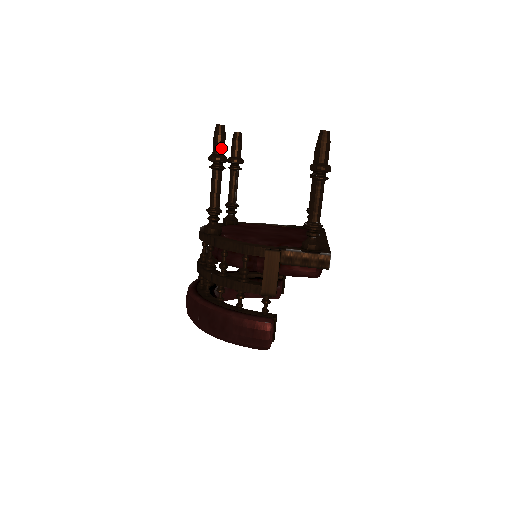
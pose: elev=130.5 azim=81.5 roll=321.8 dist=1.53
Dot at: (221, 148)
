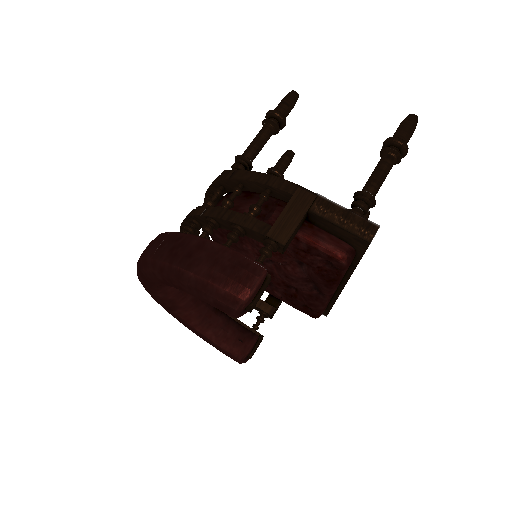
Dot at: (286, 109)
